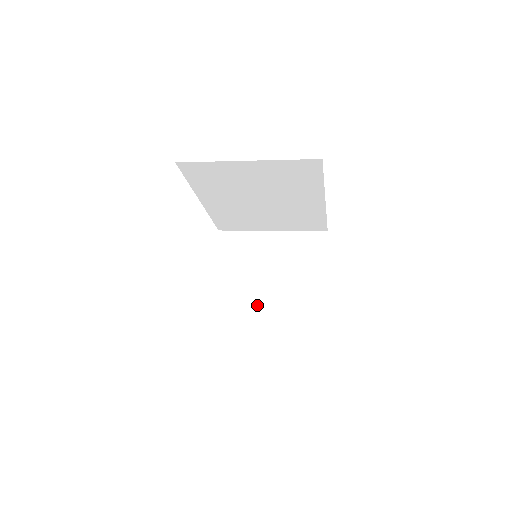
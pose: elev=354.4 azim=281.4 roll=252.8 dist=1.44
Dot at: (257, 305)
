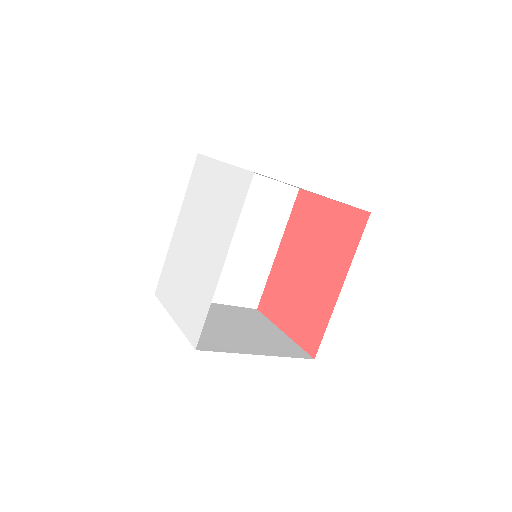
Dot at: (237, 339)
